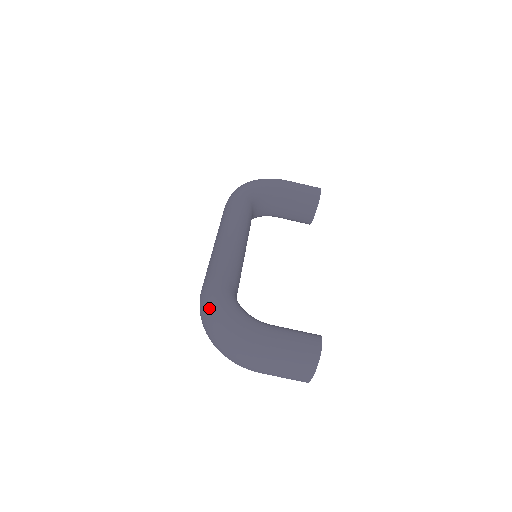
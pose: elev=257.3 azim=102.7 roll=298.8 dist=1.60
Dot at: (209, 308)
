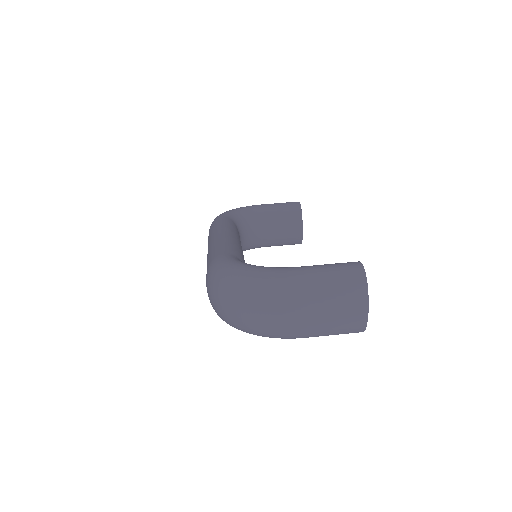
Dot at: (220, 279)
